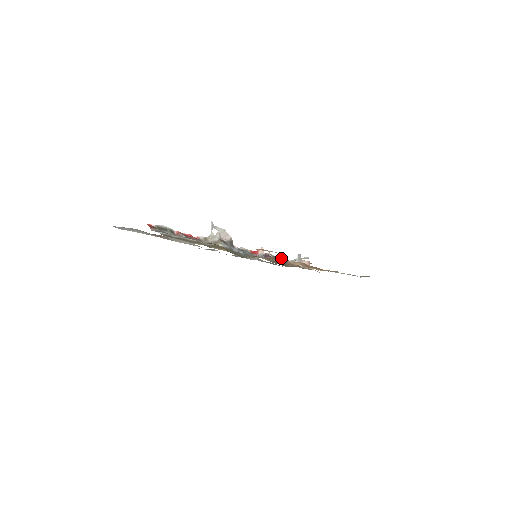
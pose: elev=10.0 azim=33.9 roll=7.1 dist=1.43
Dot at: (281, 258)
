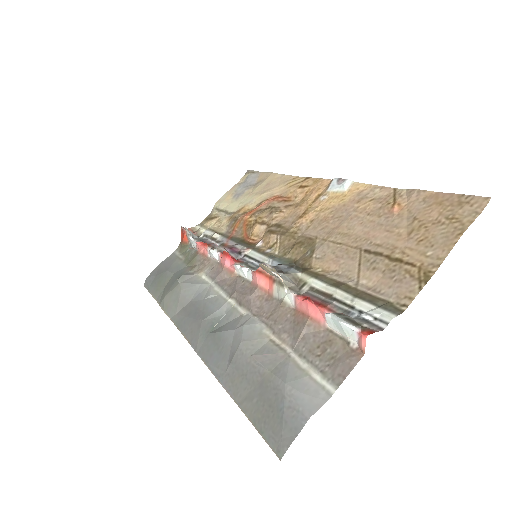
Dot at: (209, 244)
